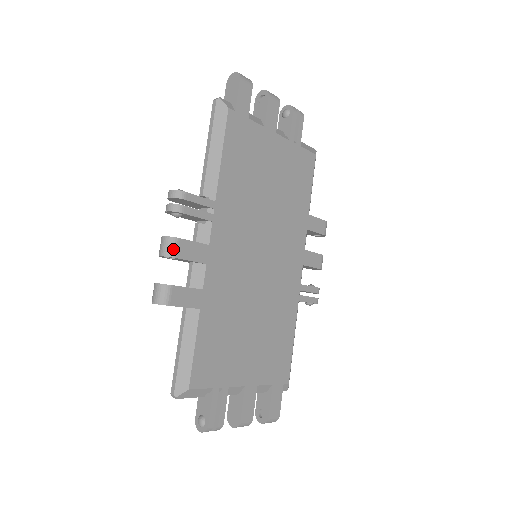
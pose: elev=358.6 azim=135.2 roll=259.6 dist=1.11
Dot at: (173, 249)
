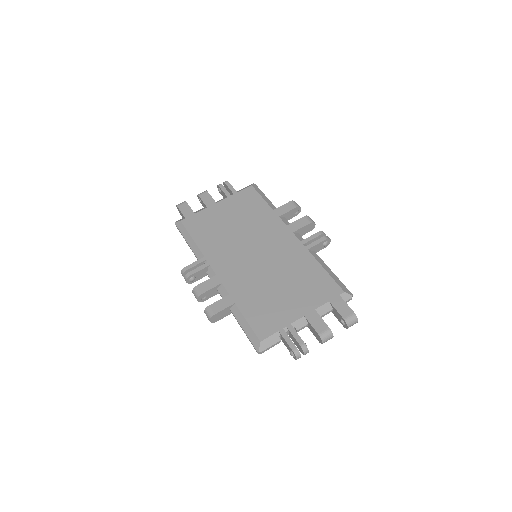
Dot at: (197, 292)
